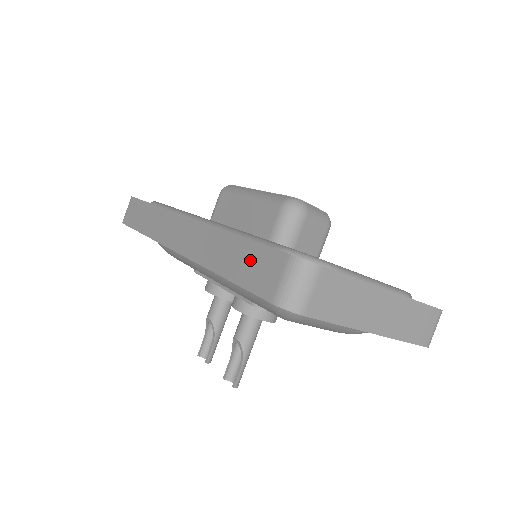
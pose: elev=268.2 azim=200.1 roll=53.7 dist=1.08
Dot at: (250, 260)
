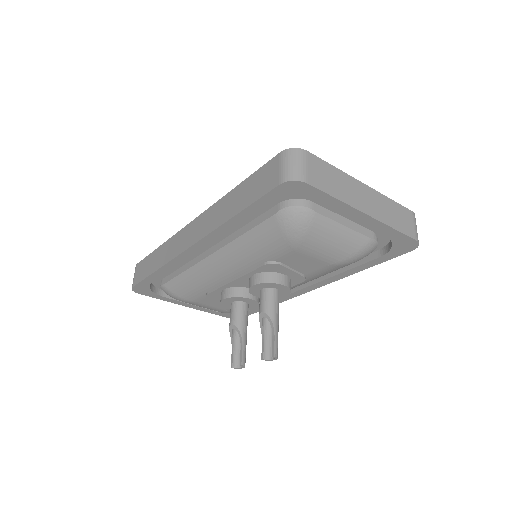
Dot at: (253, 184)
